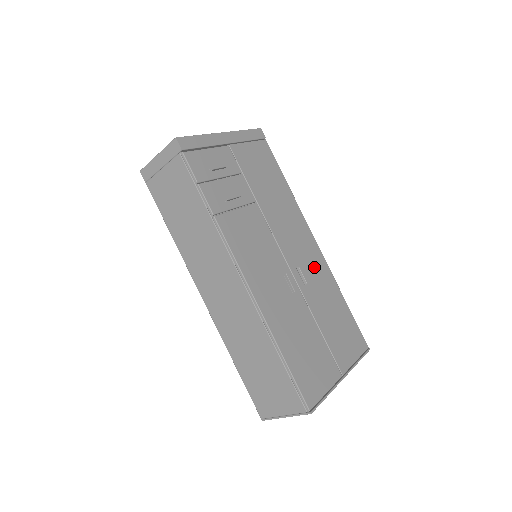
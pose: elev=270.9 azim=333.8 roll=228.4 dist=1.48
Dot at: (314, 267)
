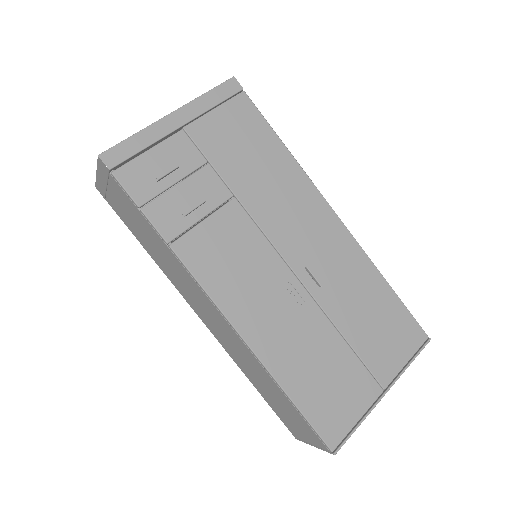
Dot at: (334, 255)
